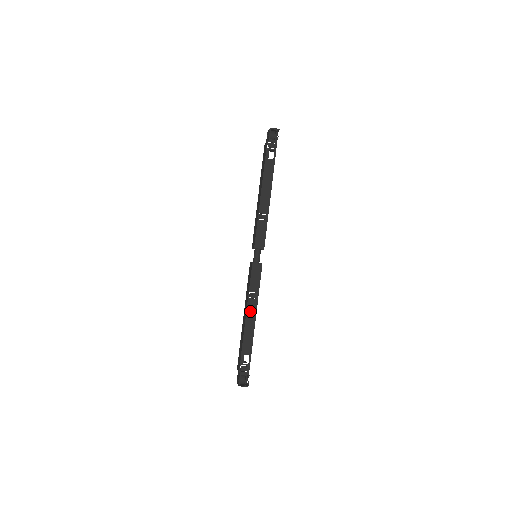
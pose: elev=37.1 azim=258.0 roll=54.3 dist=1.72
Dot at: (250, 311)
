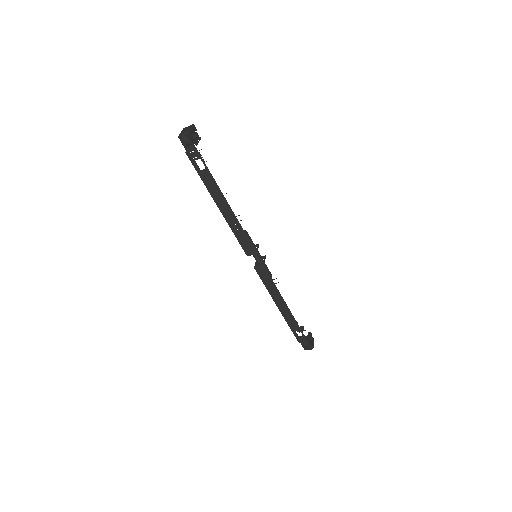
Dot at: (279, 303)
